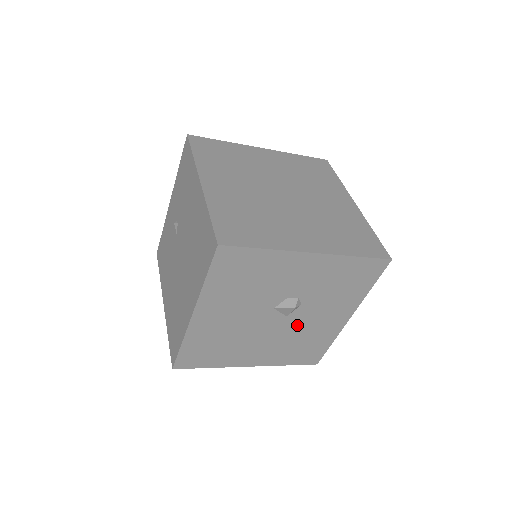
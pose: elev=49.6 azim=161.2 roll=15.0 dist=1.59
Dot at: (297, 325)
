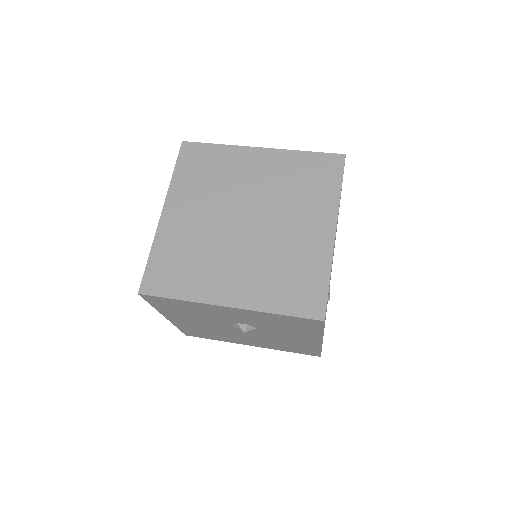
Dot at: (268, 336)
